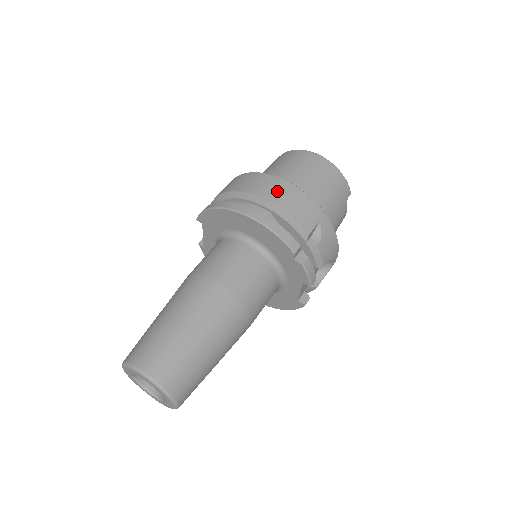
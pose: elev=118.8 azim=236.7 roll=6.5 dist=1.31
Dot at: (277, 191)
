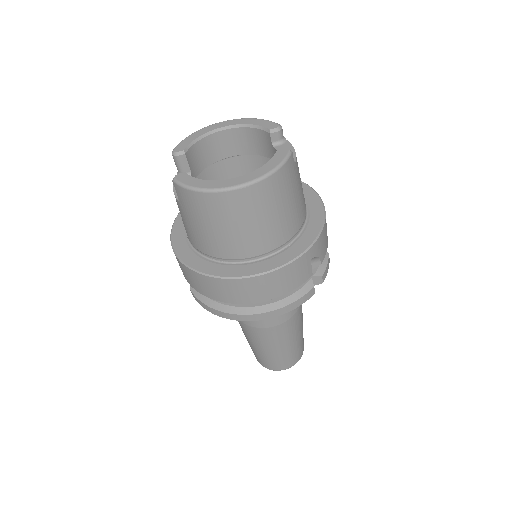
Dot at: (261, 290)
